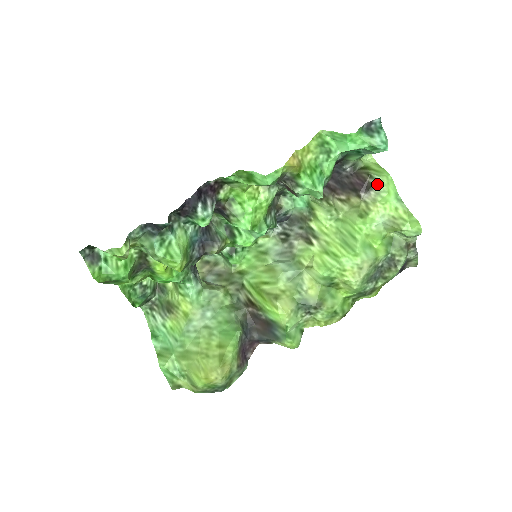
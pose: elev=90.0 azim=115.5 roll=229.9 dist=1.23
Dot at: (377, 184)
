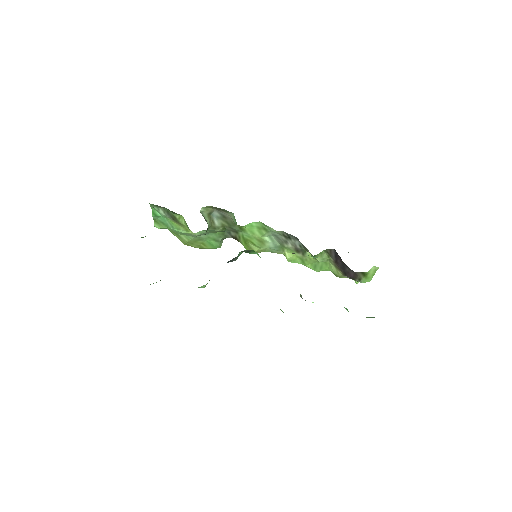
Dot at: occluded
